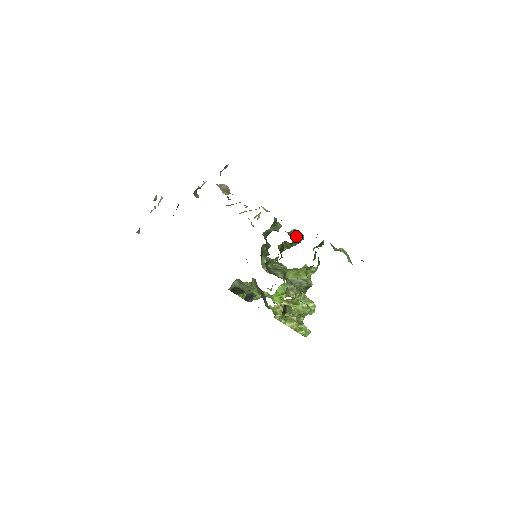
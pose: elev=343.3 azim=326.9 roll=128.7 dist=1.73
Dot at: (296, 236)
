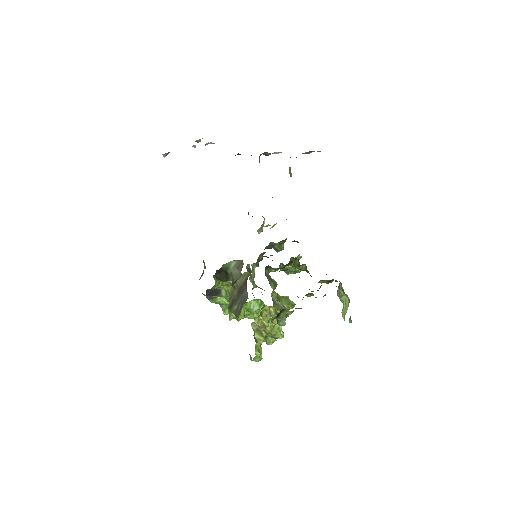
Dot at: occluded
